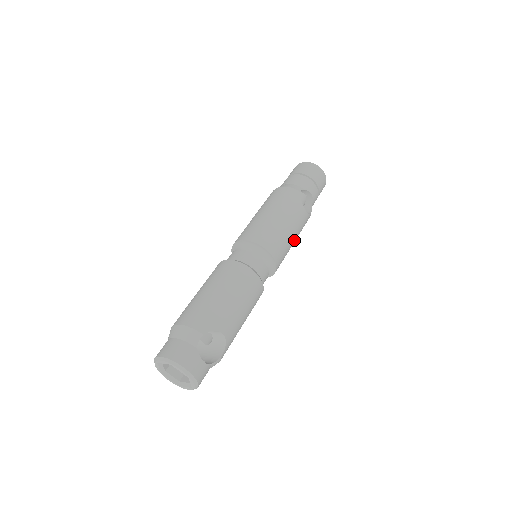
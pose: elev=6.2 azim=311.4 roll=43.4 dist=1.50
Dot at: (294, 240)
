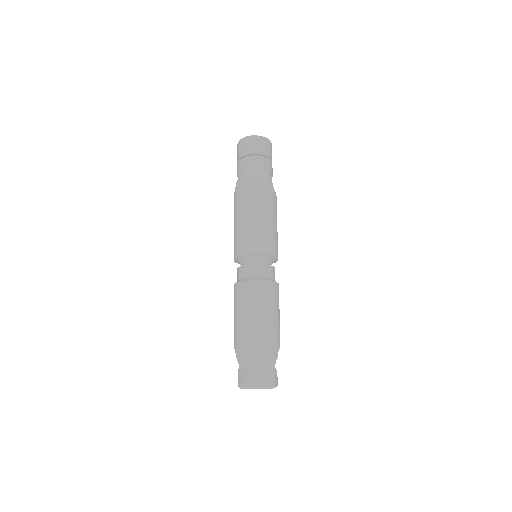
Dot at: occluded
